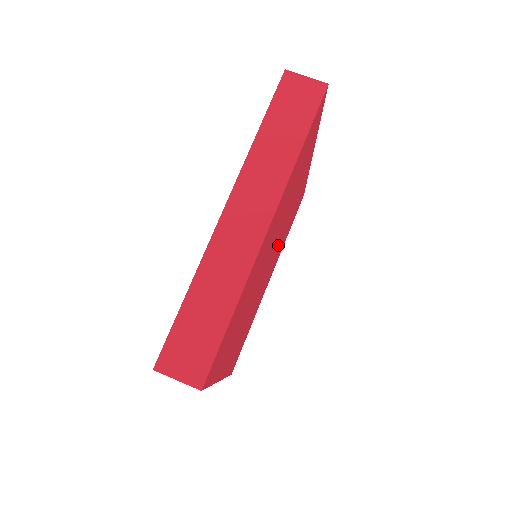
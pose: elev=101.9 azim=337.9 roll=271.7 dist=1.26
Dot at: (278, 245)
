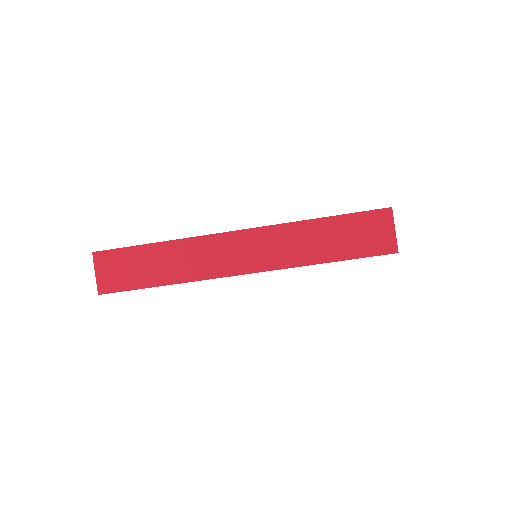
Dot at: occluded
